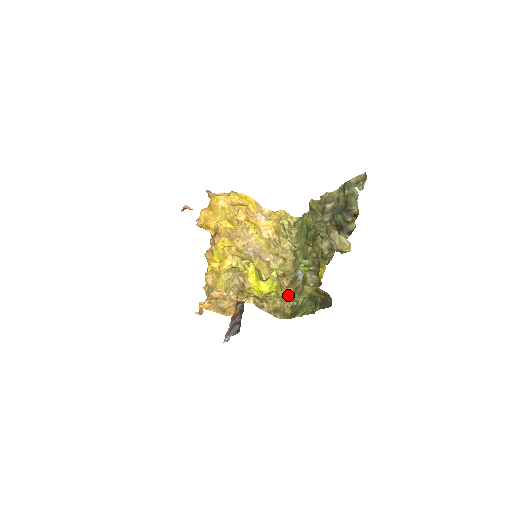
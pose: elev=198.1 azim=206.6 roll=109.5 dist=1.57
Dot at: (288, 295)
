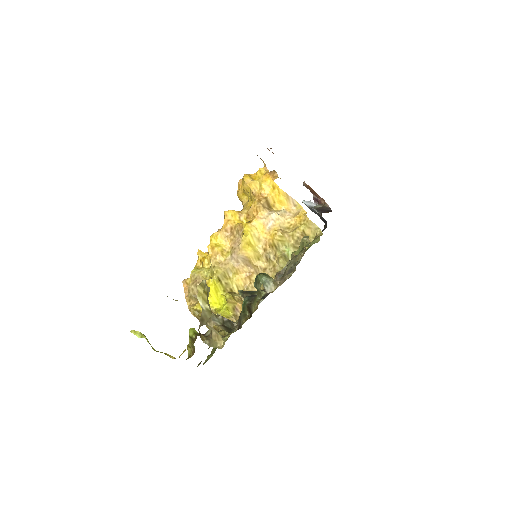
Dot at: occluded
